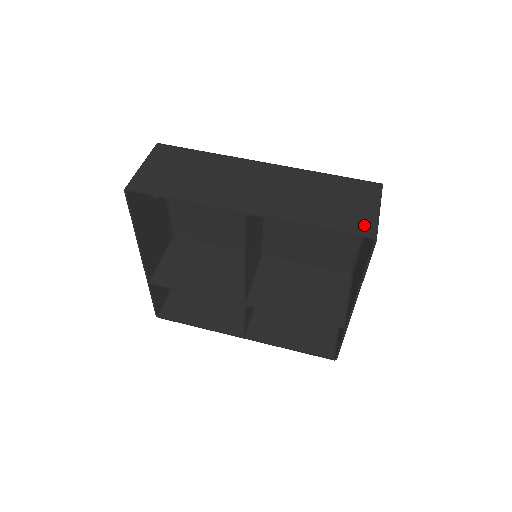
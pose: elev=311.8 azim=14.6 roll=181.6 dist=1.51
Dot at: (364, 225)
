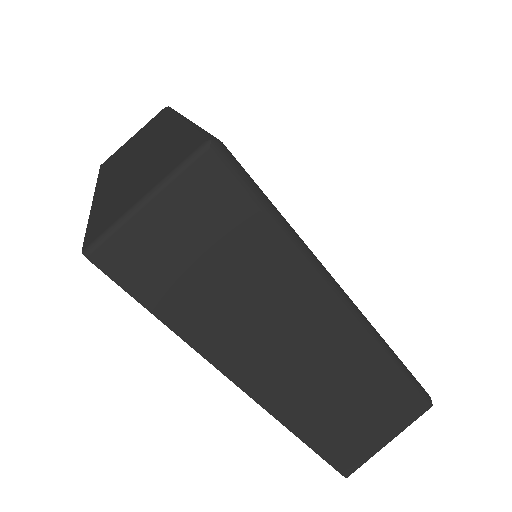
Dot at: (353, 460)
